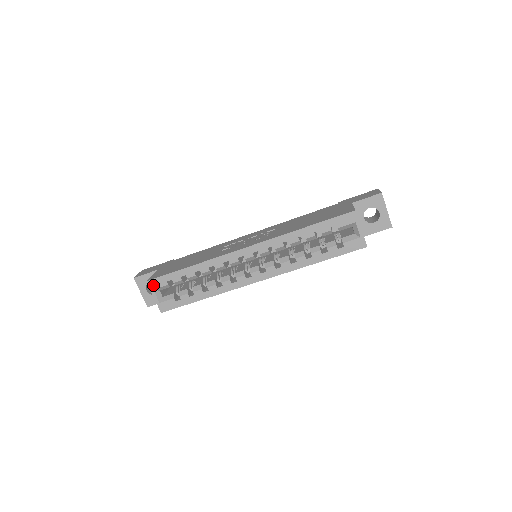
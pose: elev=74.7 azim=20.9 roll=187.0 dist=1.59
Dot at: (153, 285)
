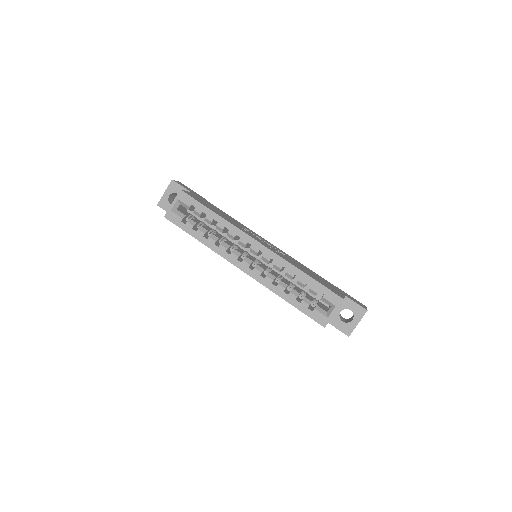
Dot at: (181, 196)
